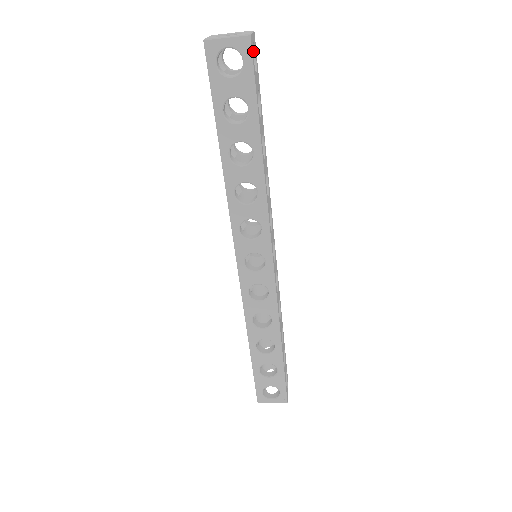
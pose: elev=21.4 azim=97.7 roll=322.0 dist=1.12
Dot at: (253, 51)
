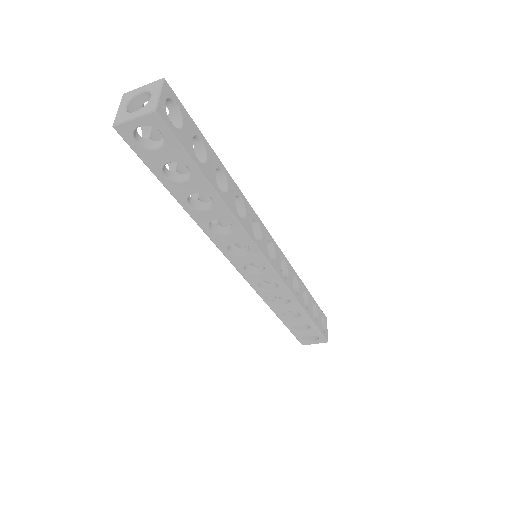
Dot at: (171, 101)
